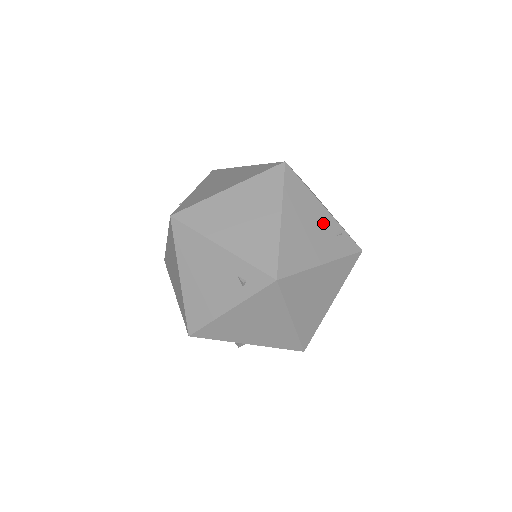
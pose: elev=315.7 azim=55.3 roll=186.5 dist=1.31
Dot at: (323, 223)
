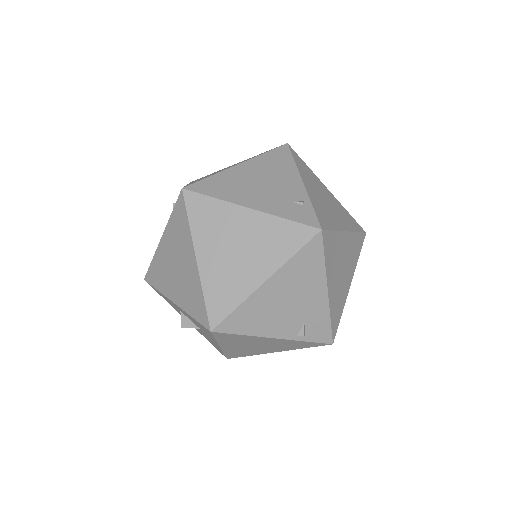
Dot at: (286, 188)
